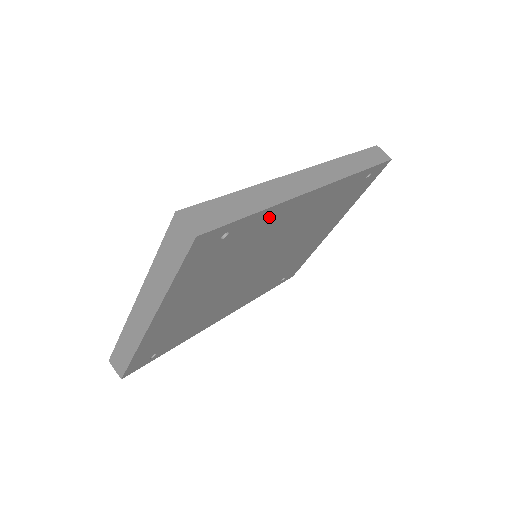
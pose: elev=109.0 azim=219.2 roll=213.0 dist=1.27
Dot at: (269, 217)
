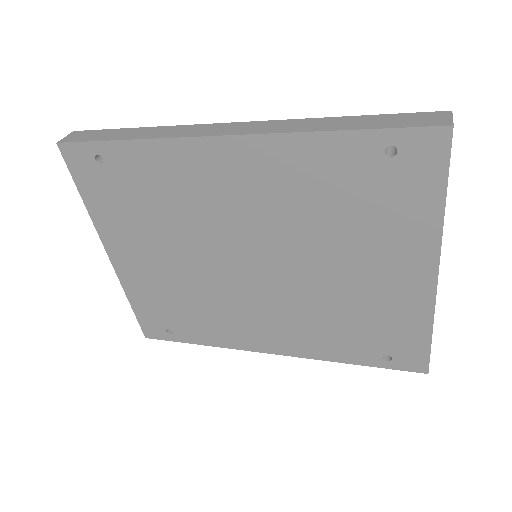
Dot at: (157, 158)
